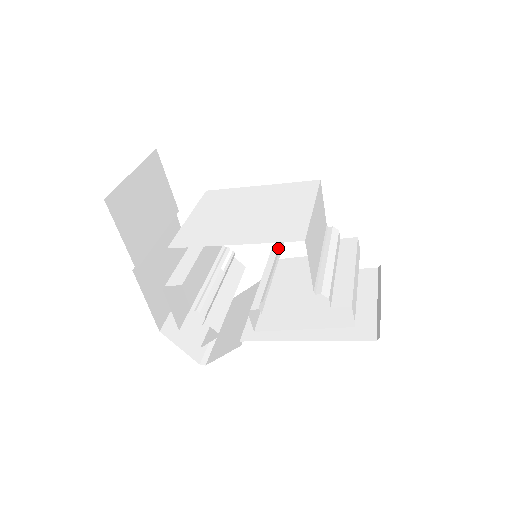
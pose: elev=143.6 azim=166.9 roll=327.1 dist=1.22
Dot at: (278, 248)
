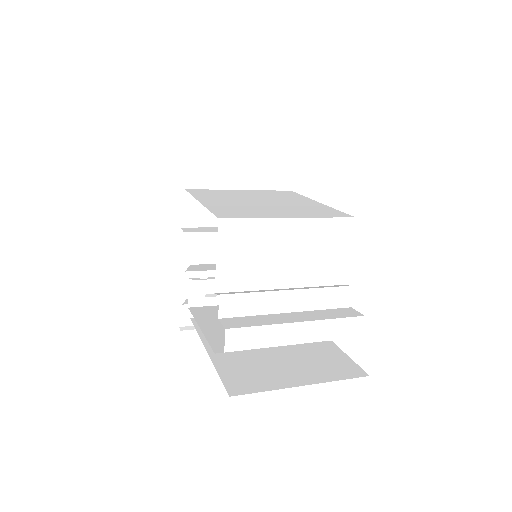
Dot at: occluded
